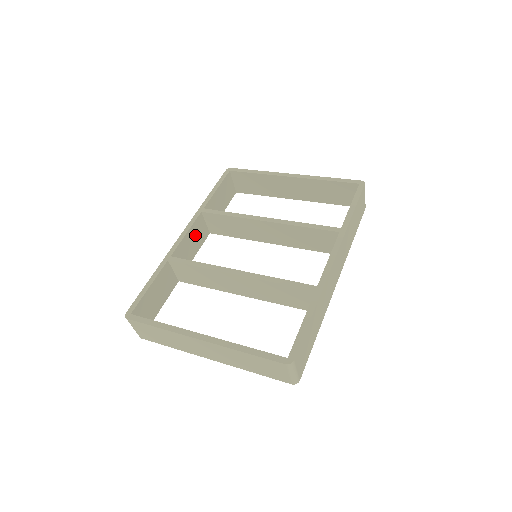
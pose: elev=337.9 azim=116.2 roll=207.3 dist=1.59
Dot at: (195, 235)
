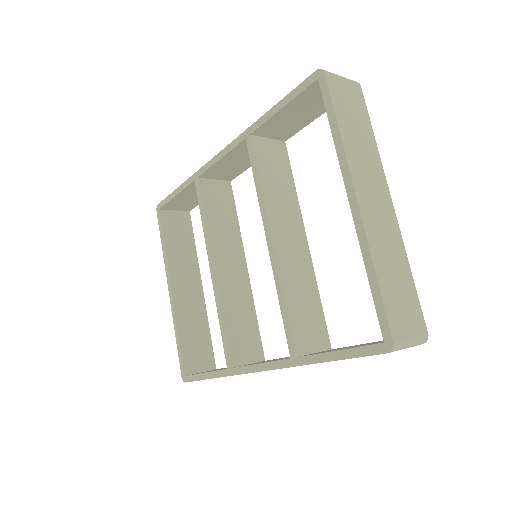
Dot at: (242, 155)
